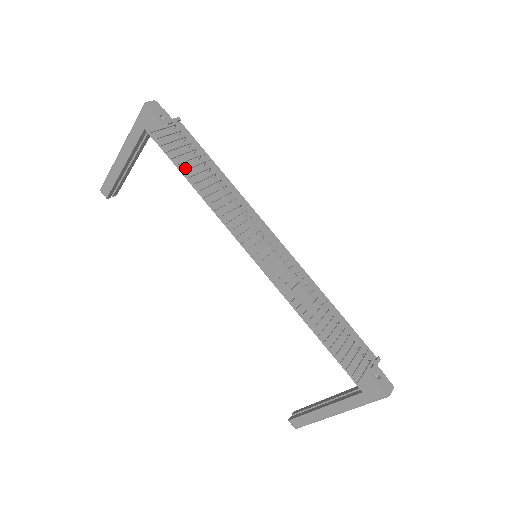
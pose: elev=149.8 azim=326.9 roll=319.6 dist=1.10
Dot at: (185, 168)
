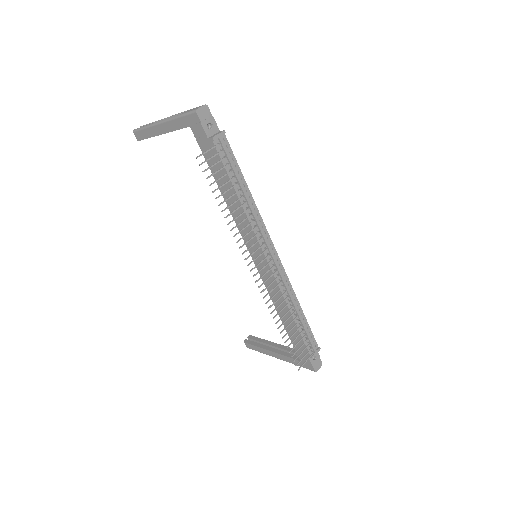
Dot at: (218, 176)
